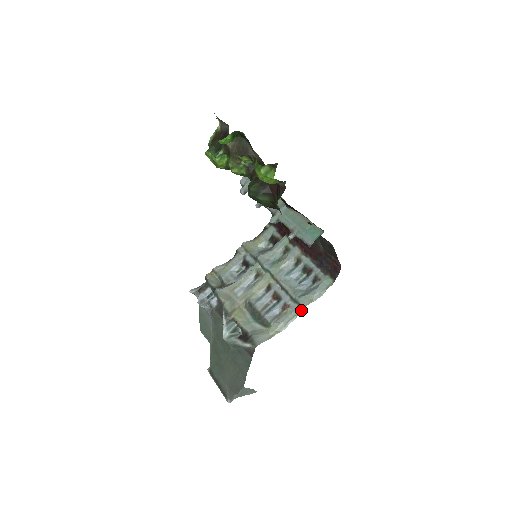
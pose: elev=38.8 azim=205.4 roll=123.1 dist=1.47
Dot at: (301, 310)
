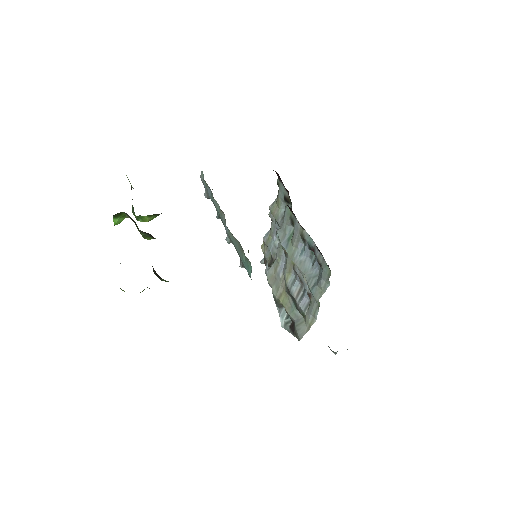
Dot at: (319, 302)
